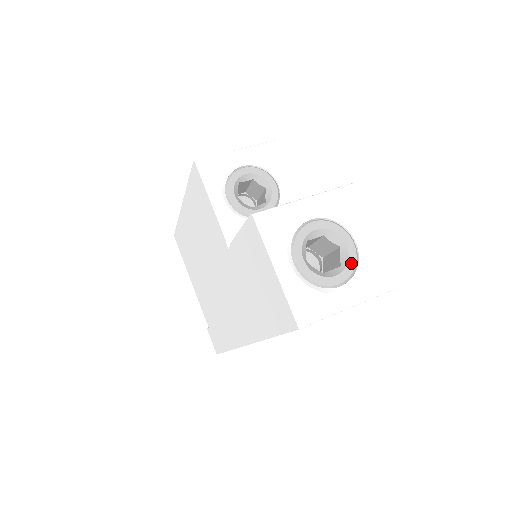
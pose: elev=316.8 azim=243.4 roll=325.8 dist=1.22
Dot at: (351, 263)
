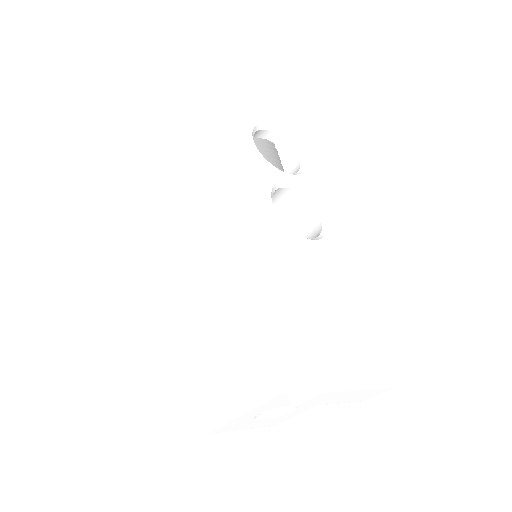
Dot at: occluded
